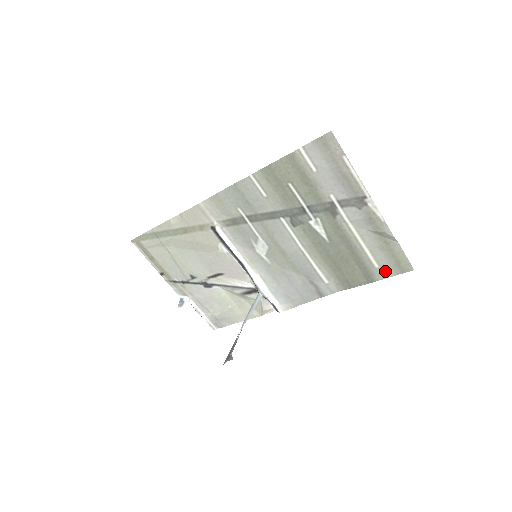
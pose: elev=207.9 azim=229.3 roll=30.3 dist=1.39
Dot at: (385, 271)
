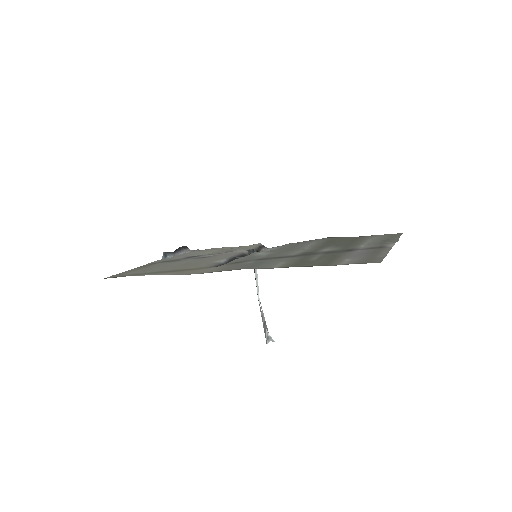
Dot at: (377, 236)
